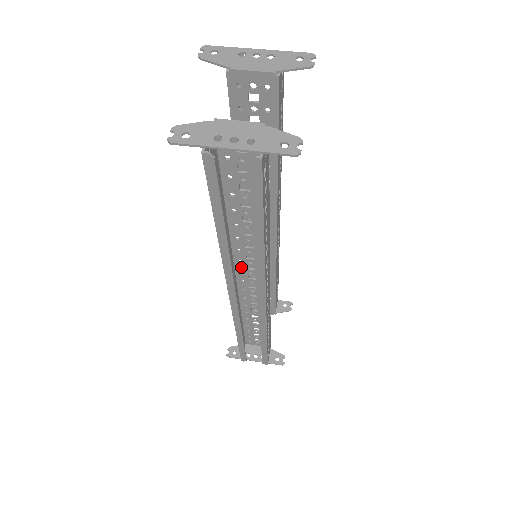
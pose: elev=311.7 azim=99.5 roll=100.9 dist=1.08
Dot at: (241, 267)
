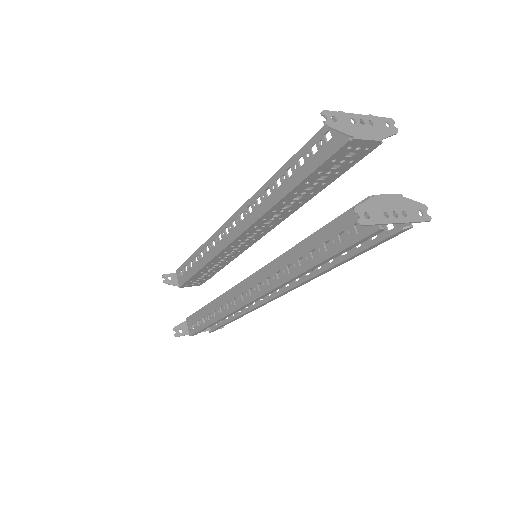
Dot at: occluded
